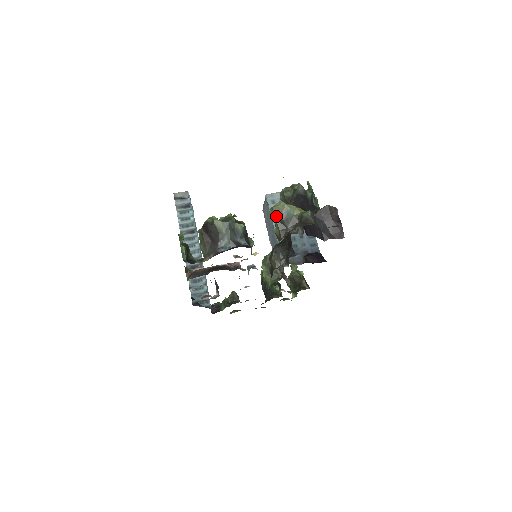
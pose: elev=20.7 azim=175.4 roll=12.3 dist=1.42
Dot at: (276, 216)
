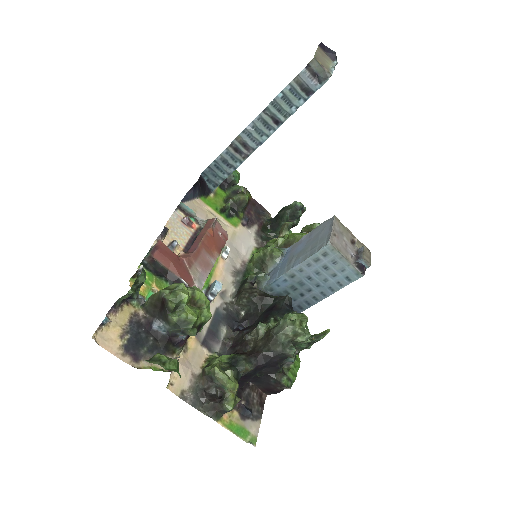
Dot at: (213, 375)
